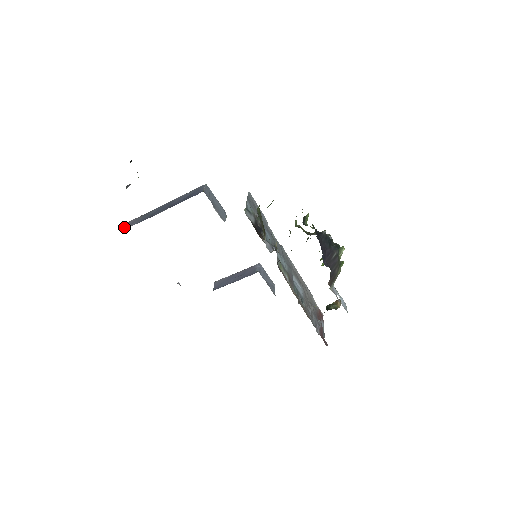
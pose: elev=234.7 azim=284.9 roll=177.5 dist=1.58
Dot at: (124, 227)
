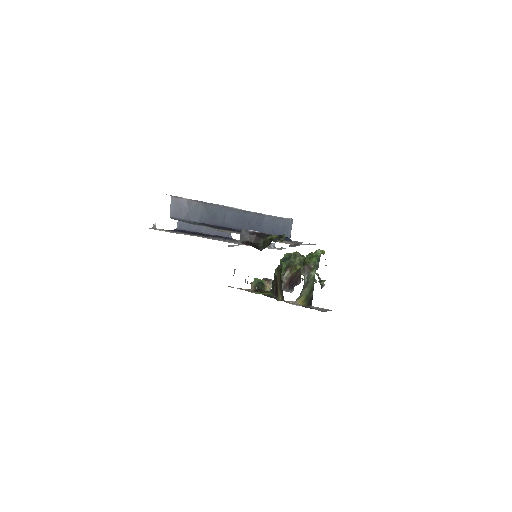
Dot at: (171, 208)
